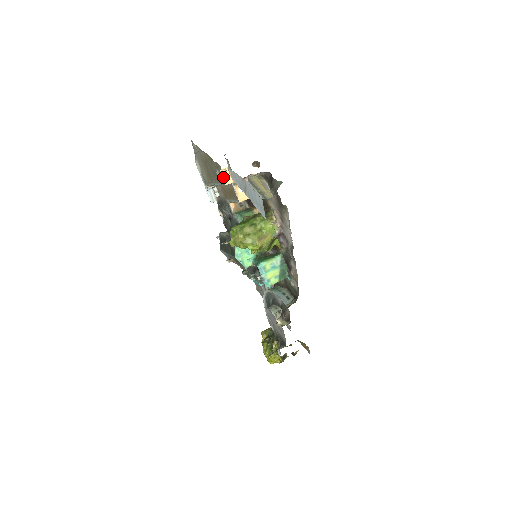
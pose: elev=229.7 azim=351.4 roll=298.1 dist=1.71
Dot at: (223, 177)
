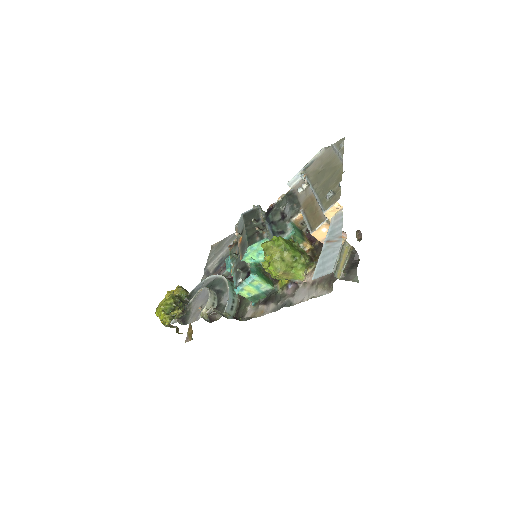
Dot at: (331, 208)
